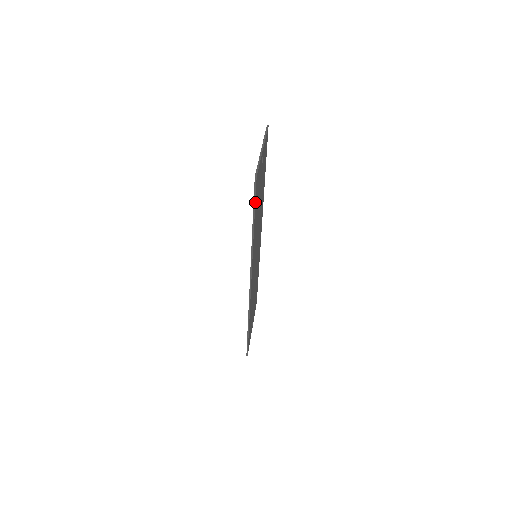
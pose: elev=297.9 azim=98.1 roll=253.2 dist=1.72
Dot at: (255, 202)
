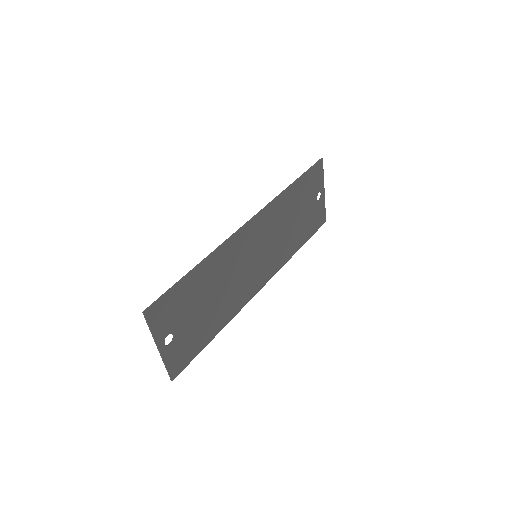
Dot at: (310, 170)
